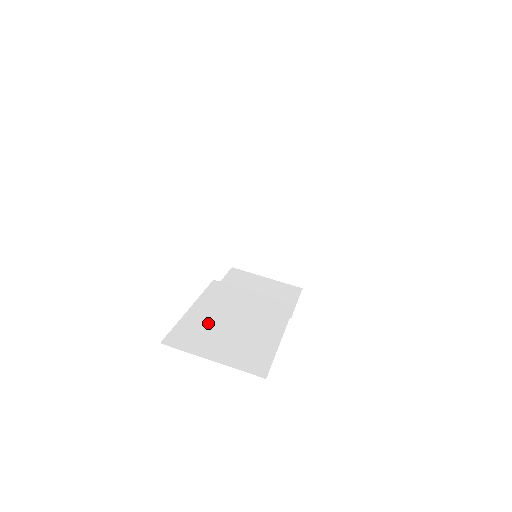
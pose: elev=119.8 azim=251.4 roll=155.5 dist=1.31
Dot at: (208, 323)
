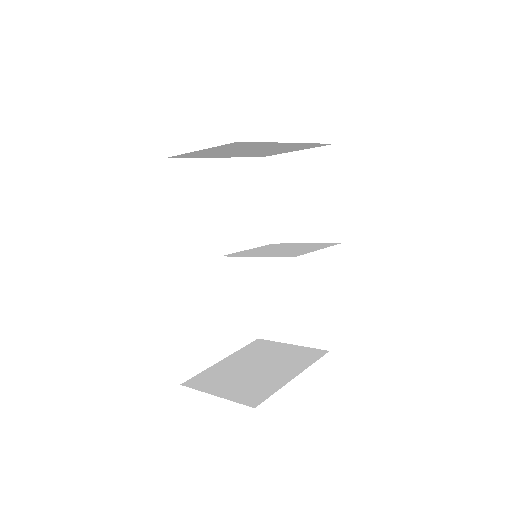
Dot at: occluded
